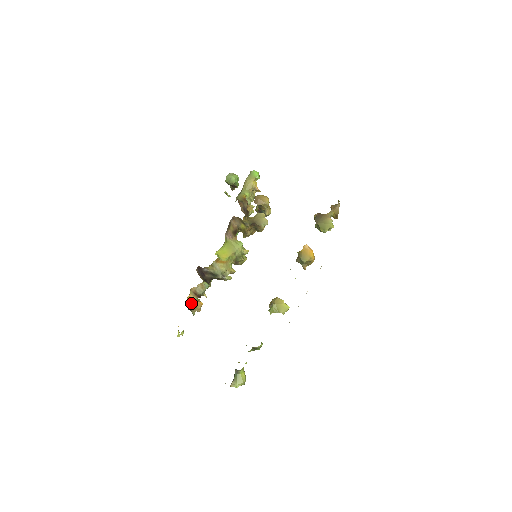
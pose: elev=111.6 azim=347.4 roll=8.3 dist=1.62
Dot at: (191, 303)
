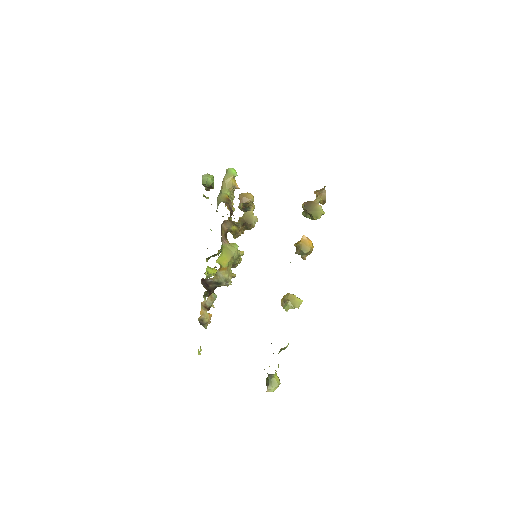
Dot at: (203, 318)
